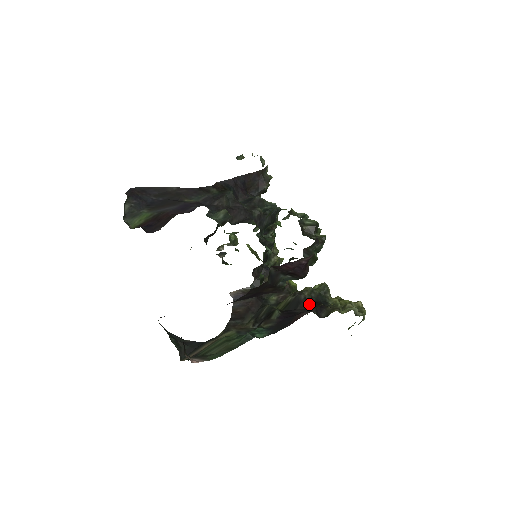
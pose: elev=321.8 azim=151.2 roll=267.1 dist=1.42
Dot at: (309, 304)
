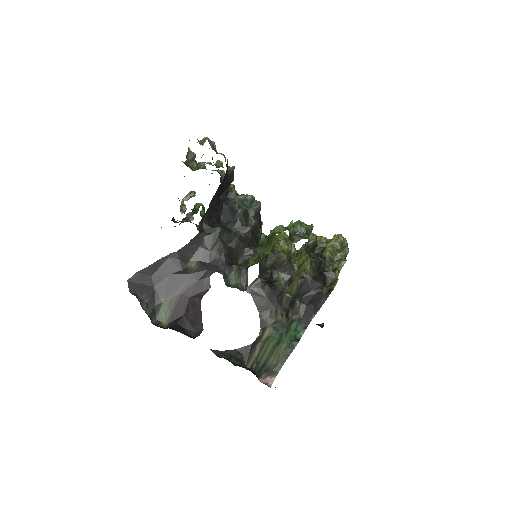
Dot at: (318, 282)
